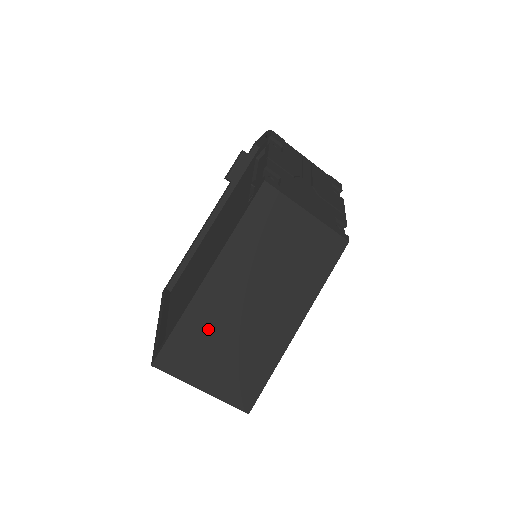
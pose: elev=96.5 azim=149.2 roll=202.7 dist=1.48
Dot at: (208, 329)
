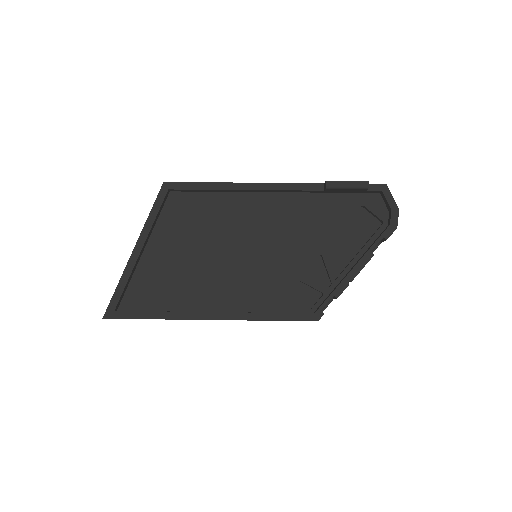
Dot at: occluded
